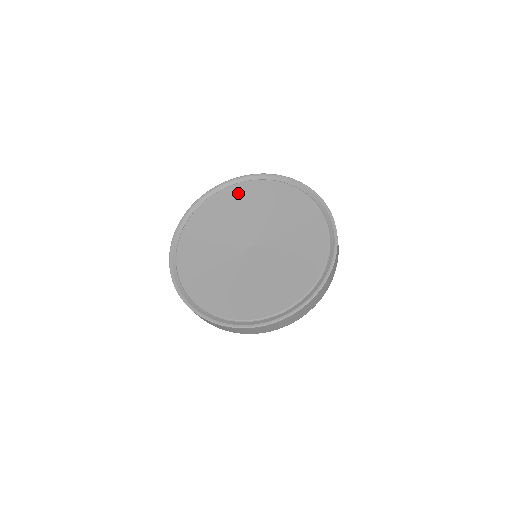
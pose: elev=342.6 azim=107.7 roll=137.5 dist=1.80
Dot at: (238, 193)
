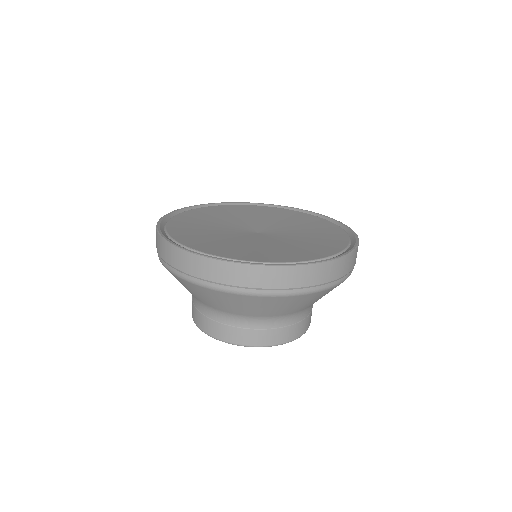
Dot at: (207, 211)
